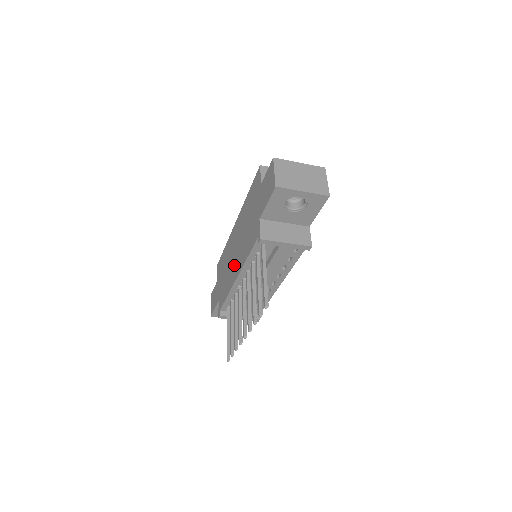
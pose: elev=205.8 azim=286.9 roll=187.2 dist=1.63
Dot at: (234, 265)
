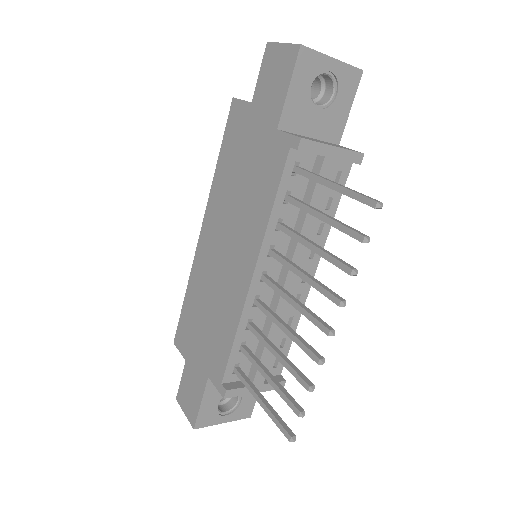
Dot at: (232, 271)
